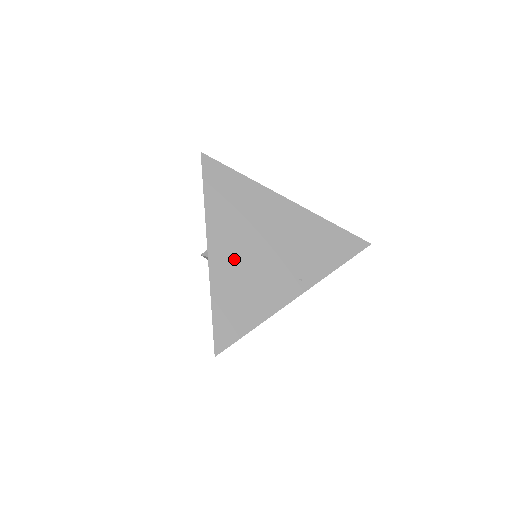
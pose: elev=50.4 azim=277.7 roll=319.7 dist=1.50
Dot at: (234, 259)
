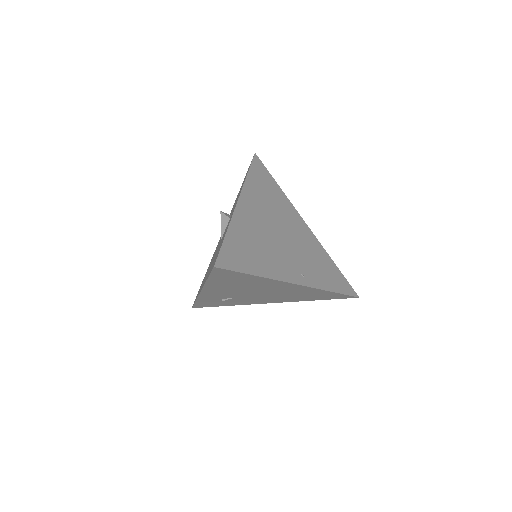
Dot at: (256, 221)
